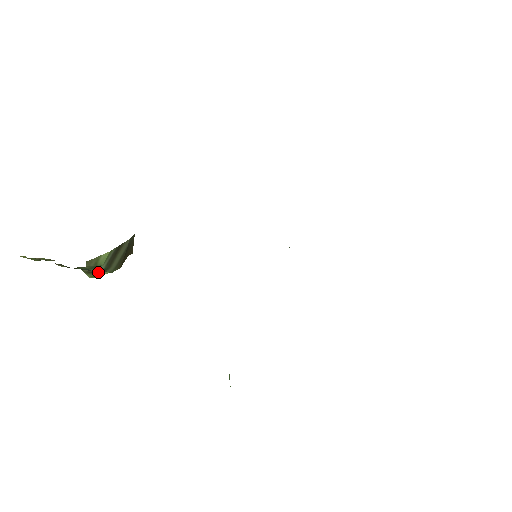
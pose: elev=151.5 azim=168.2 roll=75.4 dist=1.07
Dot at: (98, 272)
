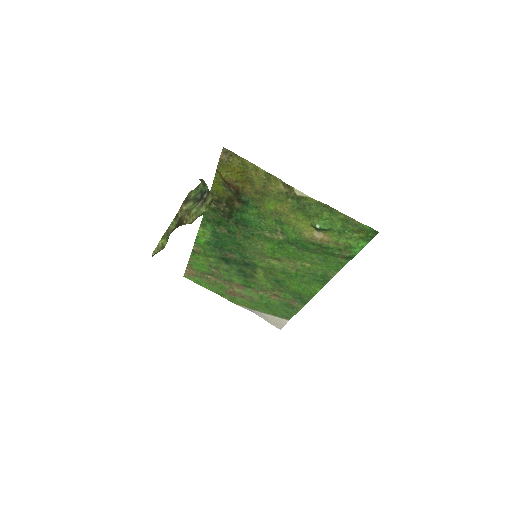
Dot at: (206, 200)
